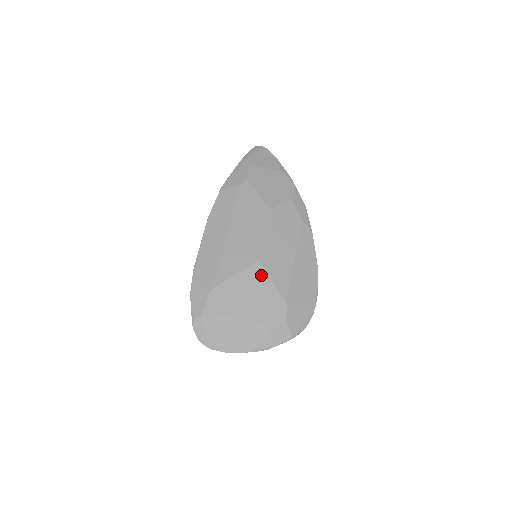
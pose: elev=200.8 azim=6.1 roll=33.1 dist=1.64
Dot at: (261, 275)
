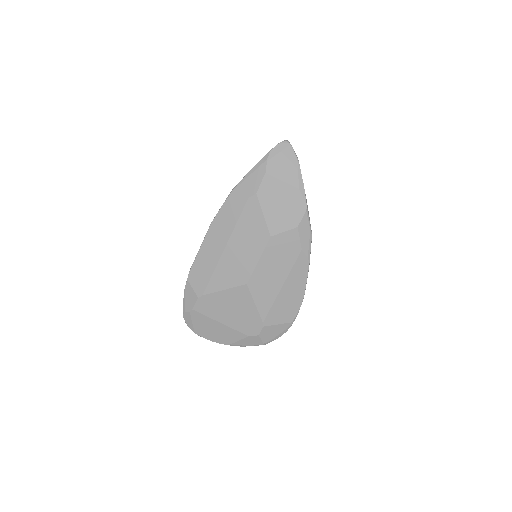
Dot at: (246, 296)
